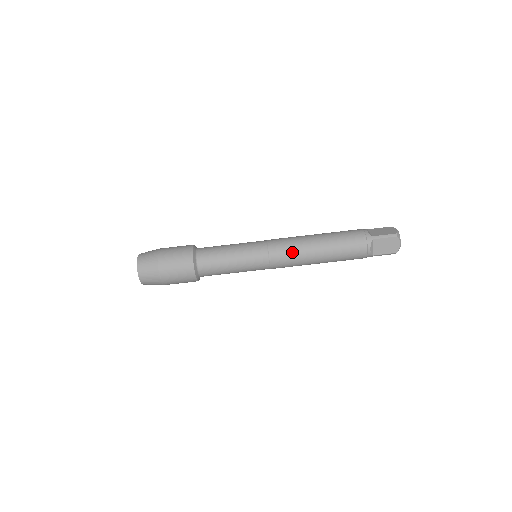
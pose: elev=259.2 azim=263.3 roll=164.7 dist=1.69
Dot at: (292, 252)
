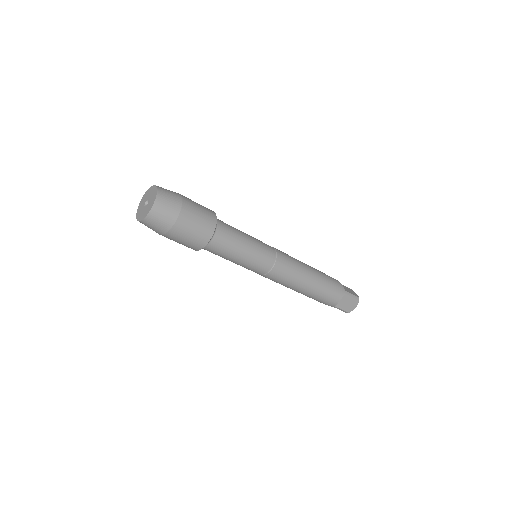
Dot at: occluded
